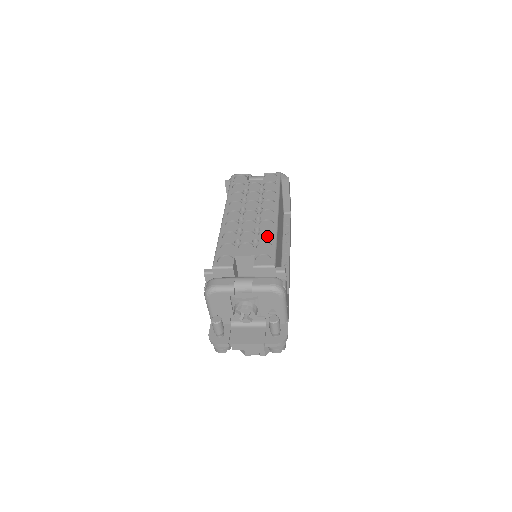
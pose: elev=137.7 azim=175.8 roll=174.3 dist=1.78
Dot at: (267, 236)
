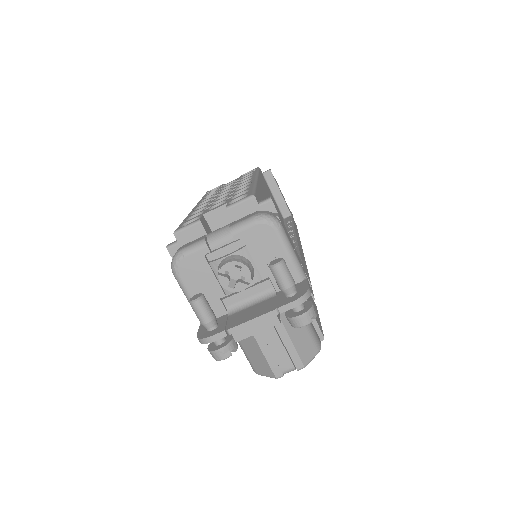
Dot at: occluded
